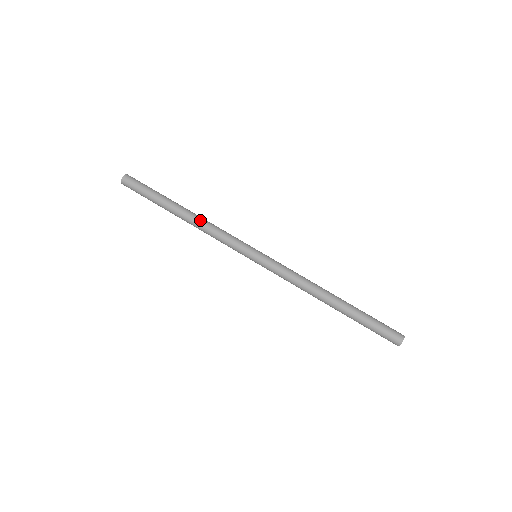
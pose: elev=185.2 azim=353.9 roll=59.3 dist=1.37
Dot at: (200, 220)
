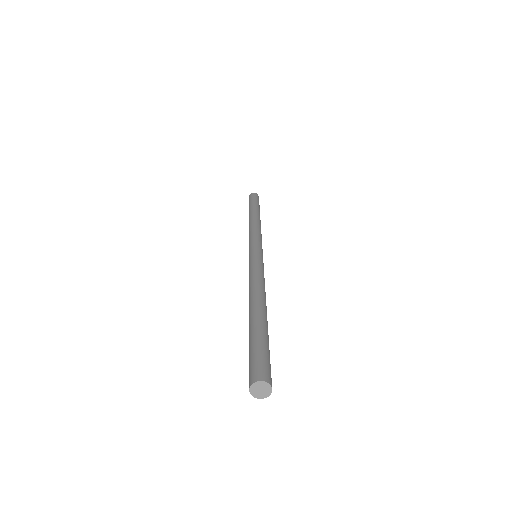
Dot at: (252, 222)
